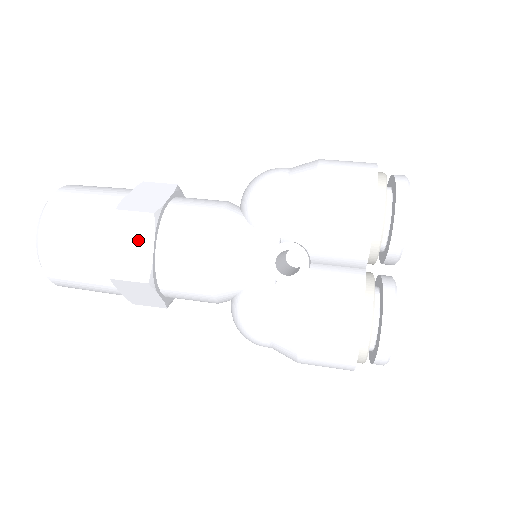
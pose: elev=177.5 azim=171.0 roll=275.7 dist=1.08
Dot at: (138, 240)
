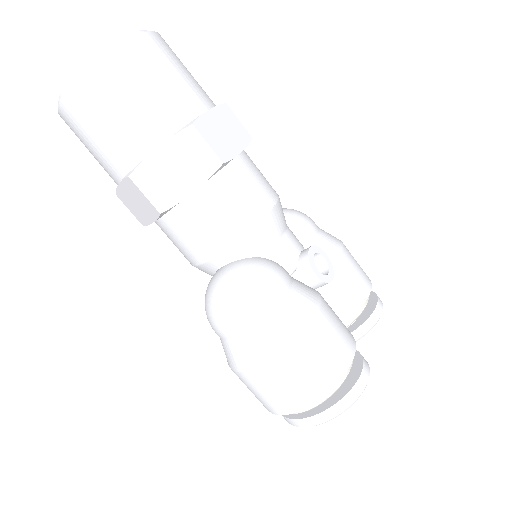
Dot at: (232, 135)
